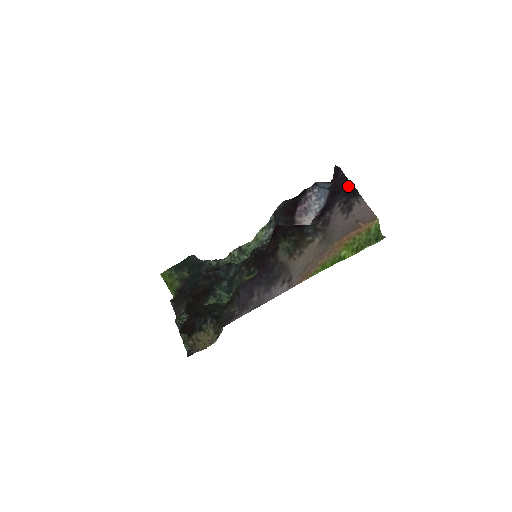
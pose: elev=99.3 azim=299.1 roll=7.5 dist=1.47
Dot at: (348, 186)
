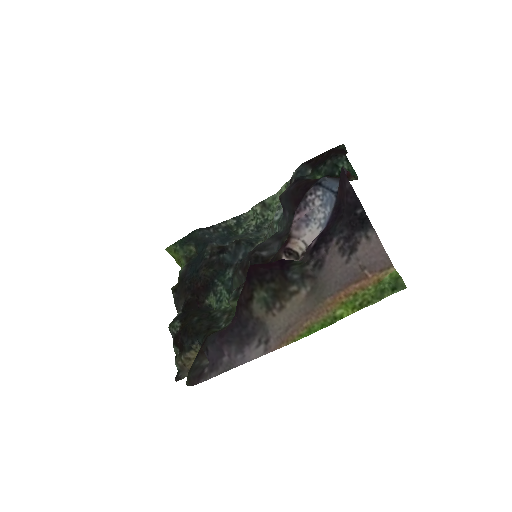
Dot at: (356, 207)
